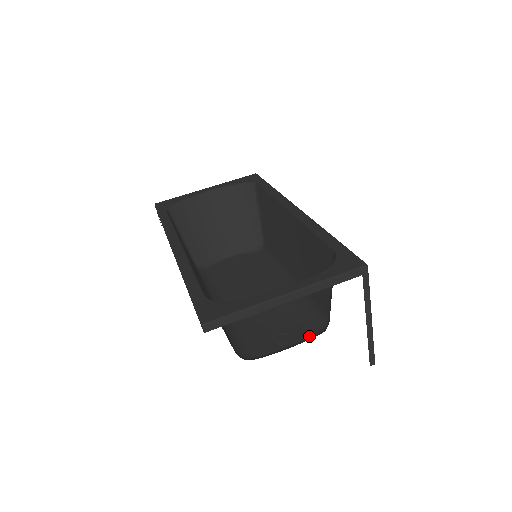
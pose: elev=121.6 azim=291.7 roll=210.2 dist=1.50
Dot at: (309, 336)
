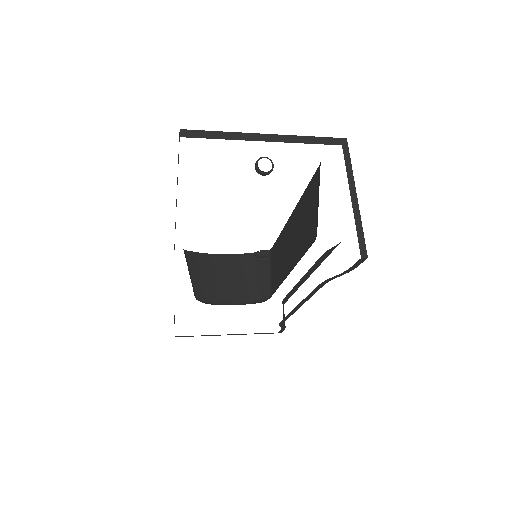
Dot at: occluded
